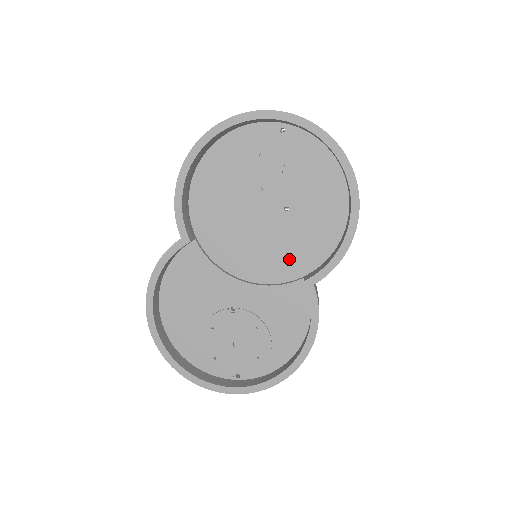
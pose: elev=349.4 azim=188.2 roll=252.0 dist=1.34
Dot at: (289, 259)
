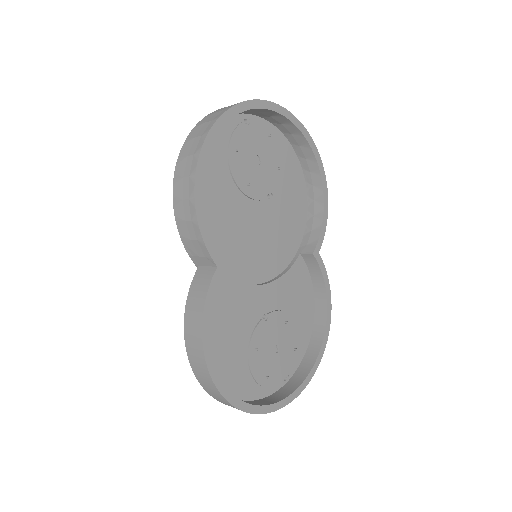
Dot at: (283, 244)
